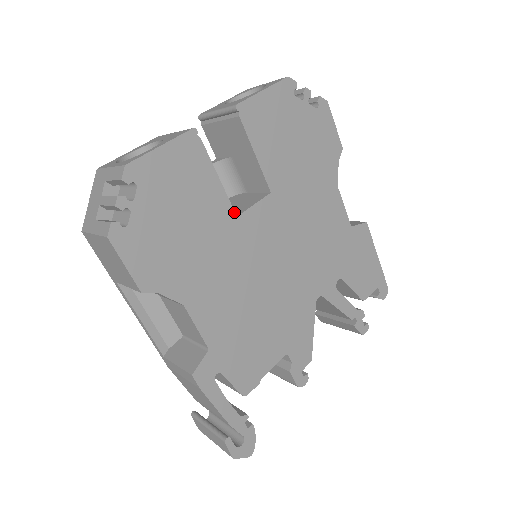
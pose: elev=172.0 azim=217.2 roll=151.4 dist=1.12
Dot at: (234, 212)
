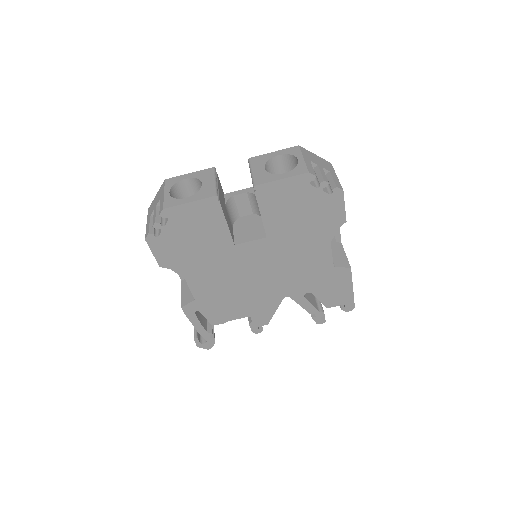
Dot at: (233, 242)
